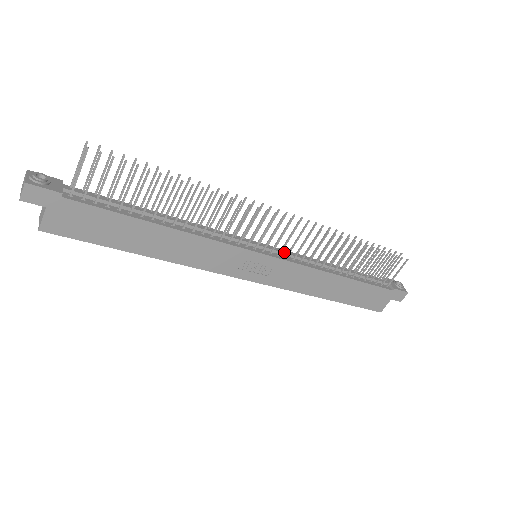
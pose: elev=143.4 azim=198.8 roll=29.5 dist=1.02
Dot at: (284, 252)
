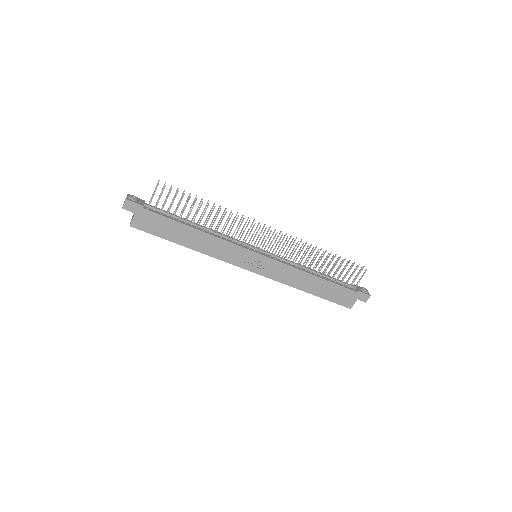
Dot at: (275, 255)
